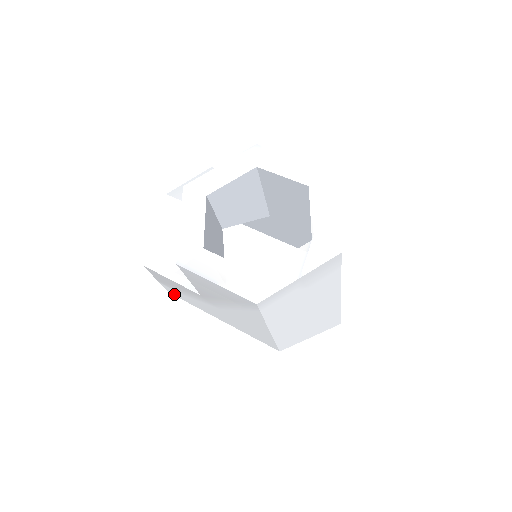
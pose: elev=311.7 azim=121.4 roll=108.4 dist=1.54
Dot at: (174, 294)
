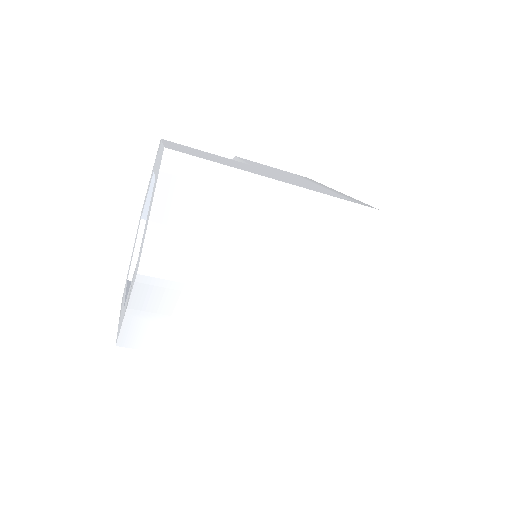
Dot at: occluded
